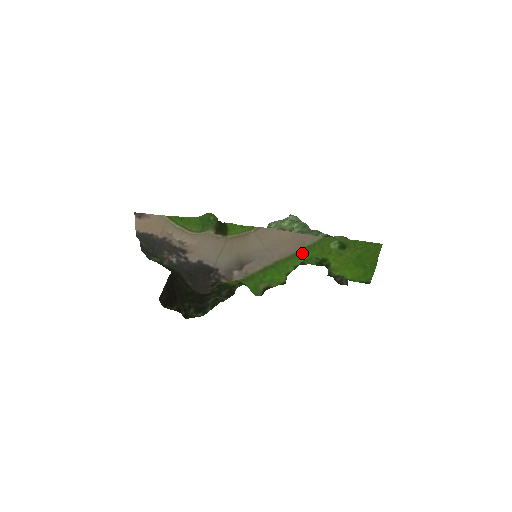
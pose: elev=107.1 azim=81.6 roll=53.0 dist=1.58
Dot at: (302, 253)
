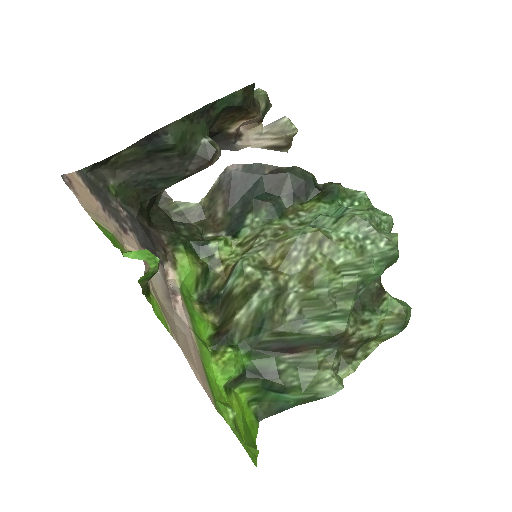
Dot at: (207, 373)
